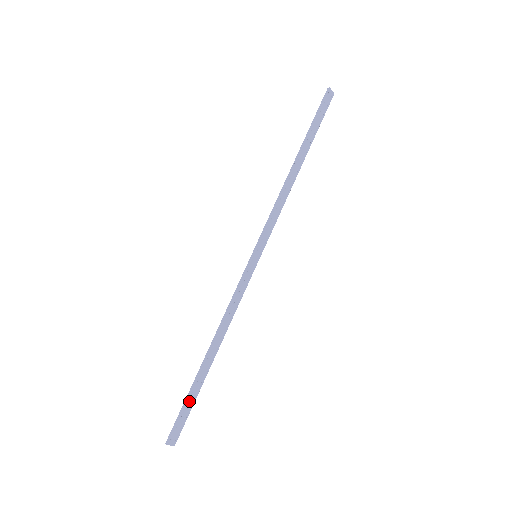
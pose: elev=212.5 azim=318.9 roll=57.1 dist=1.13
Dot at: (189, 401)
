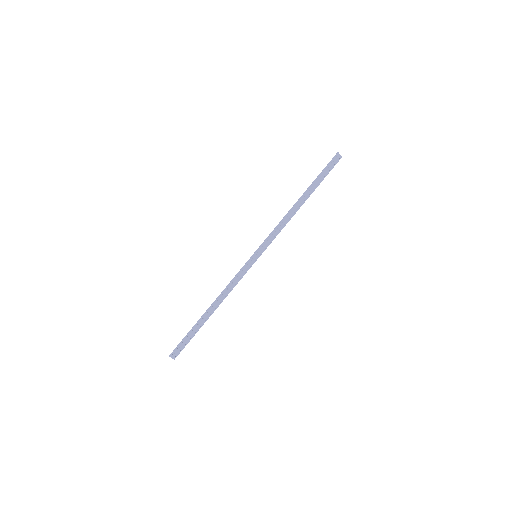
Dot at: (189, 335)
